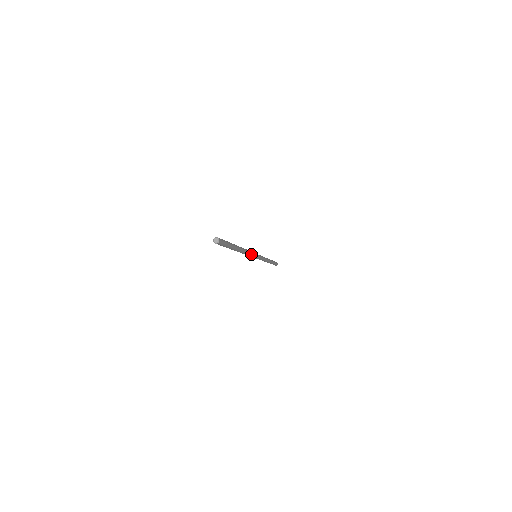
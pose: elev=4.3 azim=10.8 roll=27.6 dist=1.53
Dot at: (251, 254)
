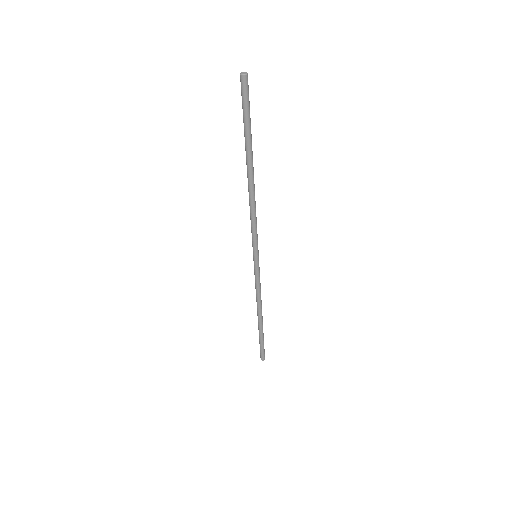
Dot at: (256, 224)
